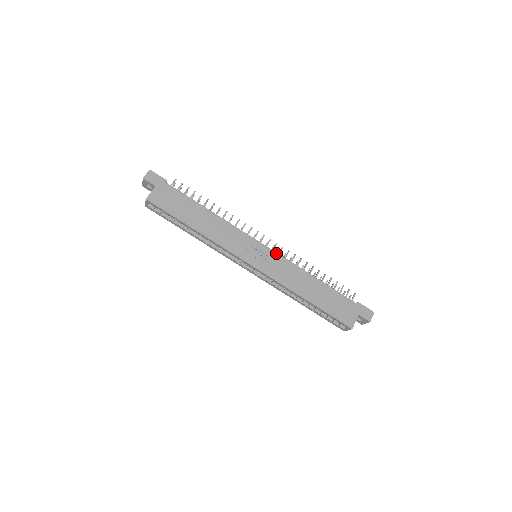
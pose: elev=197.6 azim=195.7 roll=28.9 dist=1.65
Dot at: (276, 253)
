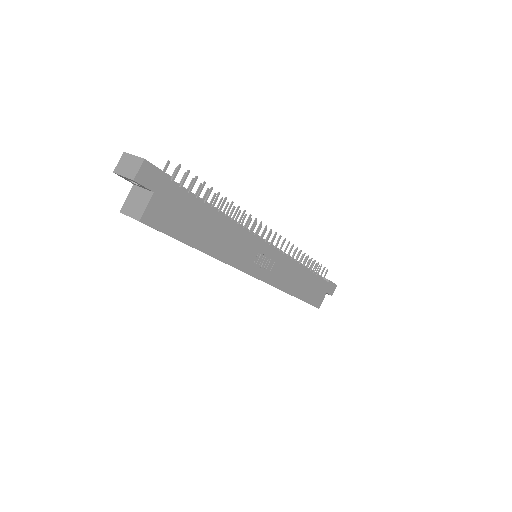
Dot at: (281, 253)
